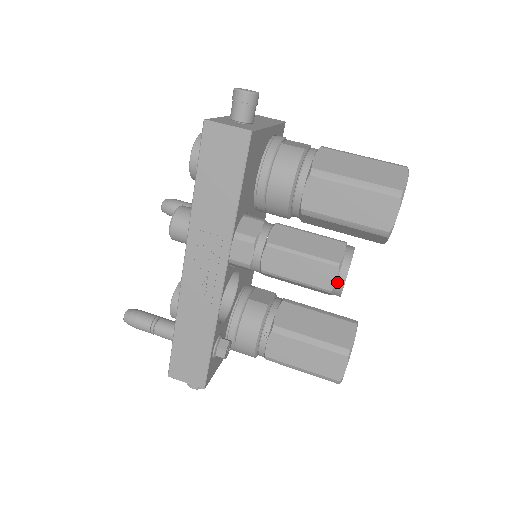
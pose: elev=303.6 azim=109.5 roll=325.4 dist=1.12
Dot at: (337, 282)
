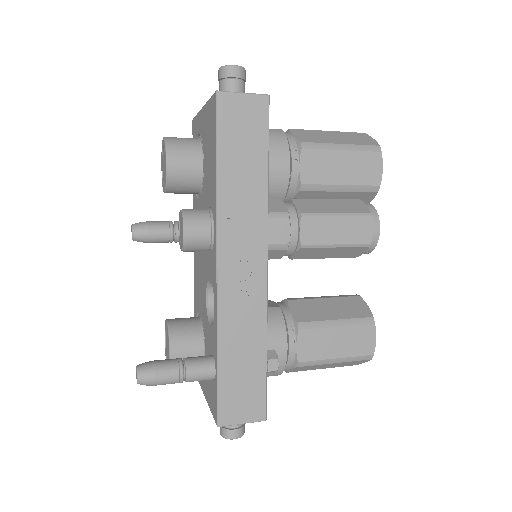
Dot at: (373, 232)
